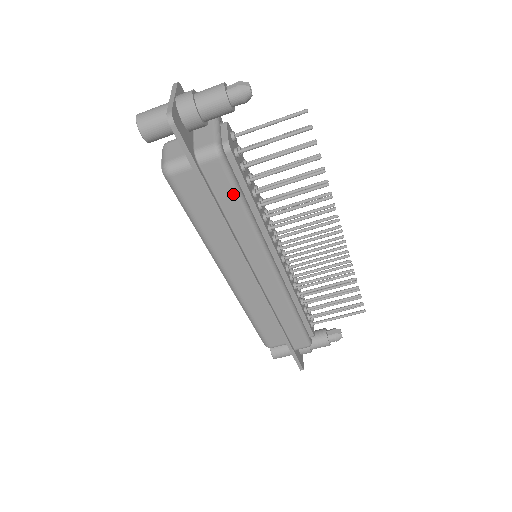
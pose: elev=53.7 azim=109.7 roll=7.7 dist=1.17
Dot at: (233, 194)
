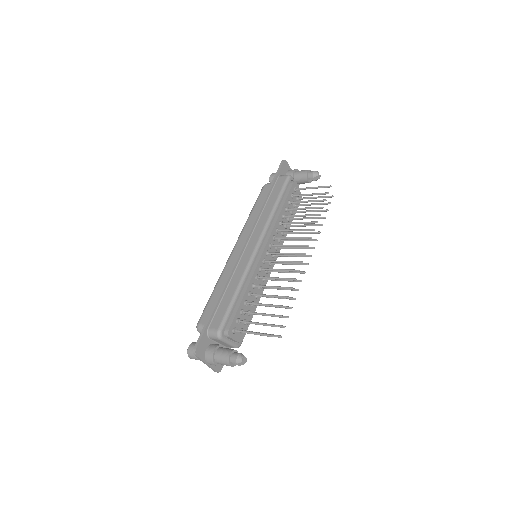
Dot at: occluded
